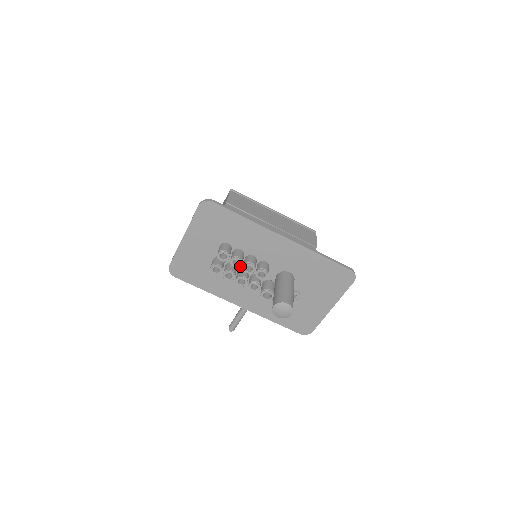
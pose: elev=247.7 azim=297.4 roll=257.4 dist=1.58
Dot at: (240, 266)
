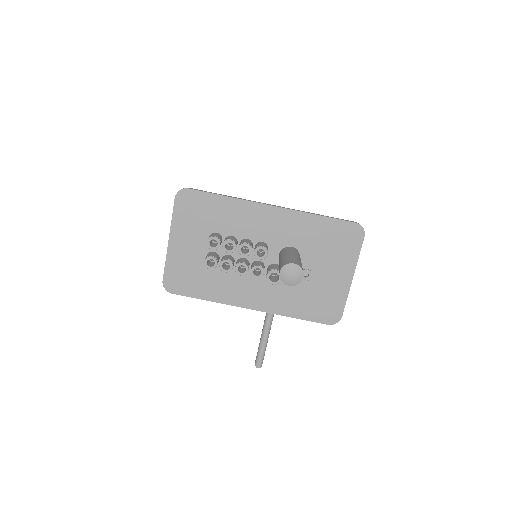
Dot at: (234, 249)
